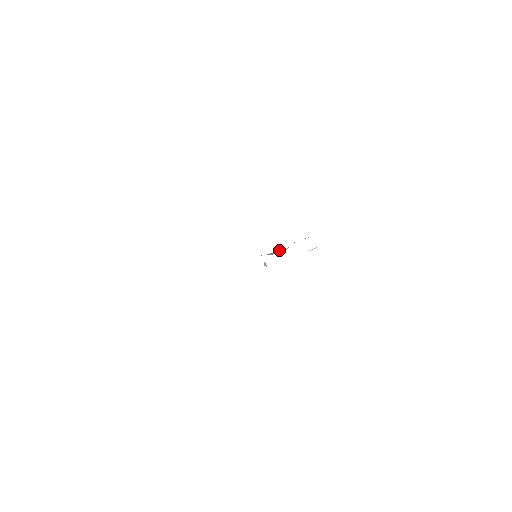
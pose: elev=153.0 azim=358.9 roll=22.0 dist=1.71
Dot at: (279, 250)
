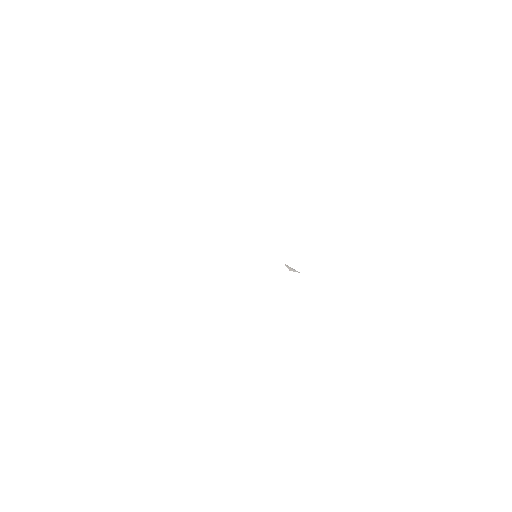
Dot at: occluded
